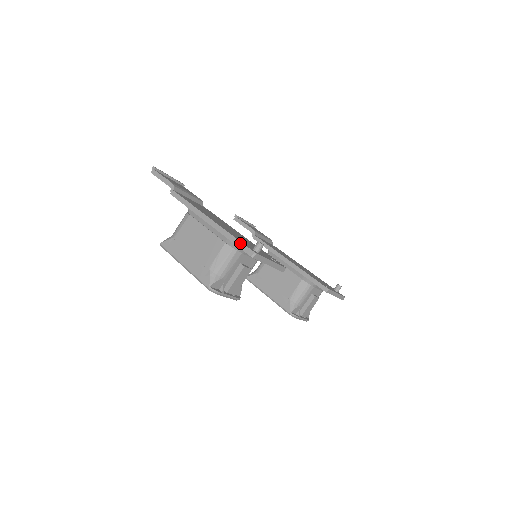
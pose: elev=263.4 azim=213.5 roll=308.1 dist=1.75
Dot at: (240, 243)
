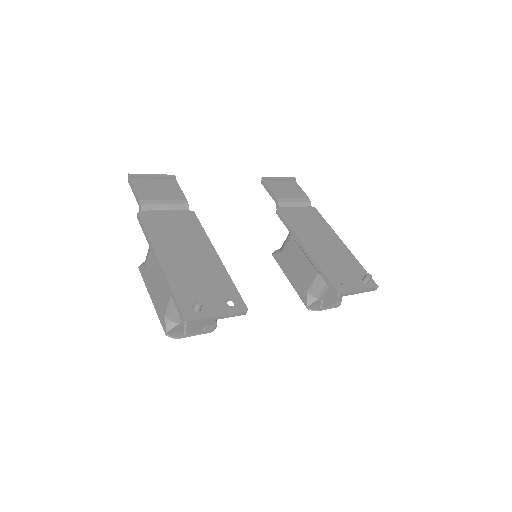
Dot at: (176, 303)
